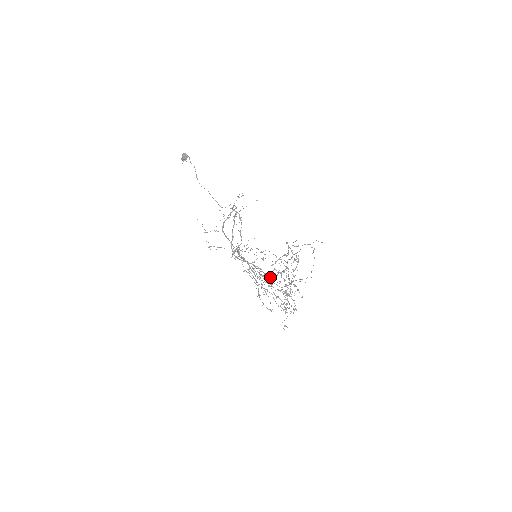
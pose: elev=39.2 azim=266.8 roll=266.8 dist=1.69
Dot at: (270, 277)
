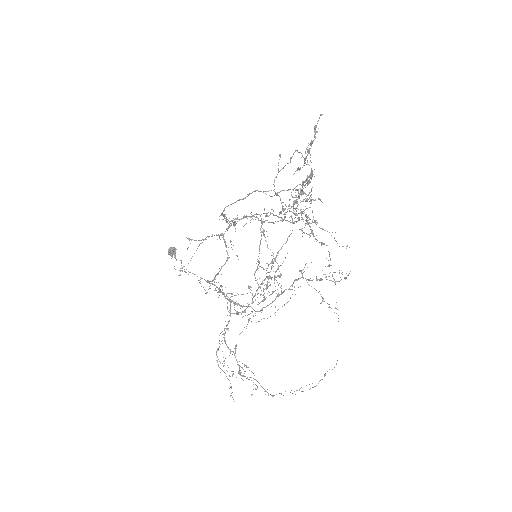
Dot at: (281, 285)
